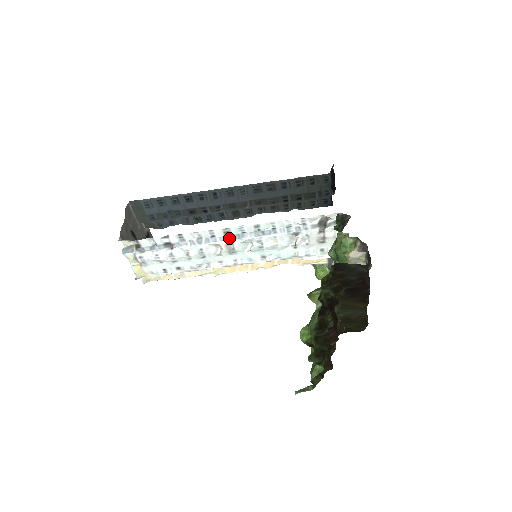
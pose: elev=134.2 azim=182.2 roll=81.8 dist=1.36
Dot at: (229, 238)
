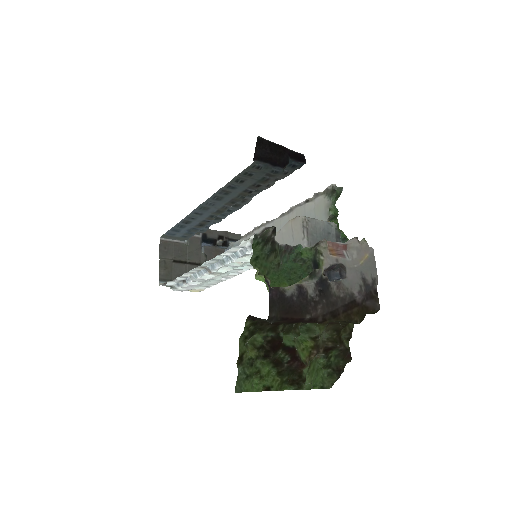
Dot at: (208, 270)
